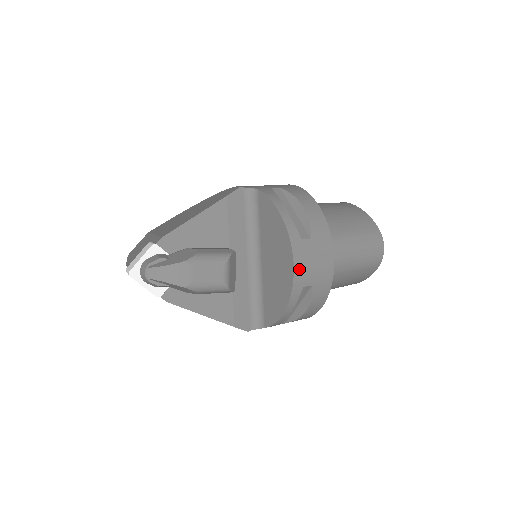
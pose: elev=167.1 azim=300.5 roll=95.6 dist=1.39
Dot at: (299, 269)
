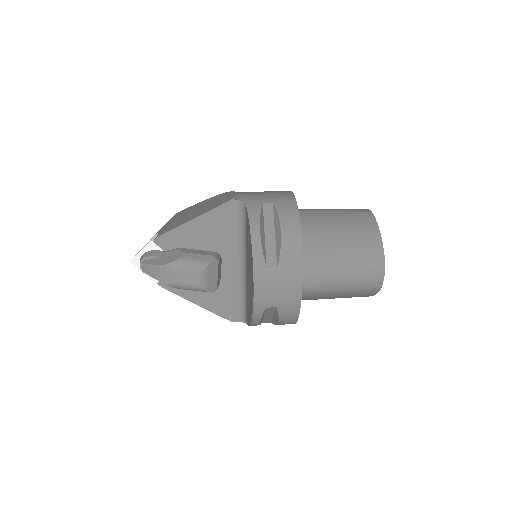
Dot at: (260, 293)
